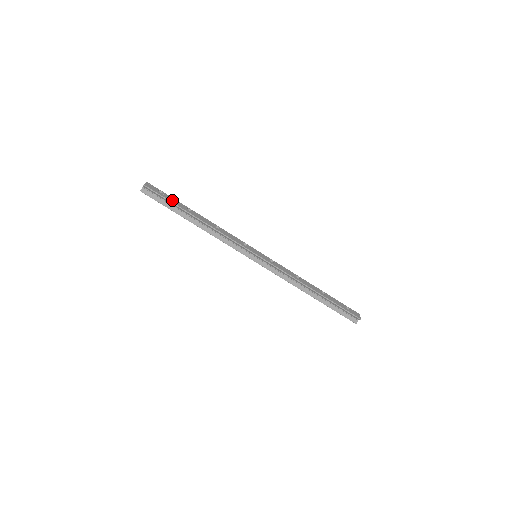
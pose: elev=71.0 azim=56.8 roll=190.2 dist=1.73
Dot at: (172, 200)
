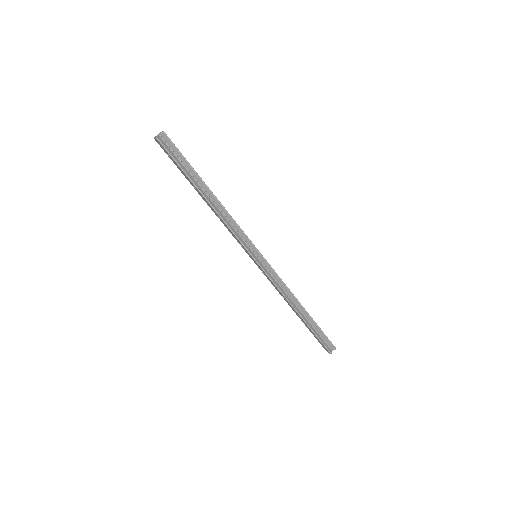
Dot at: (188, 162)
